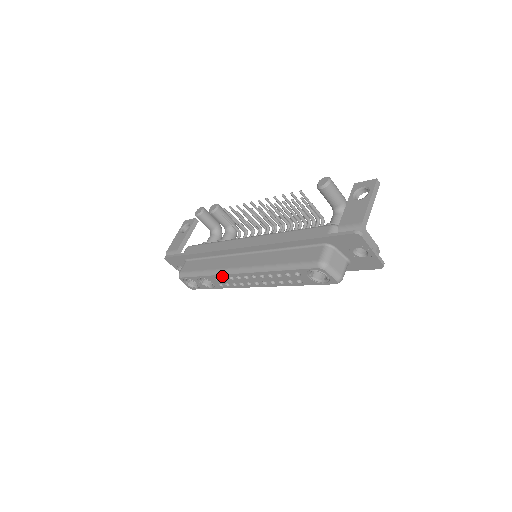
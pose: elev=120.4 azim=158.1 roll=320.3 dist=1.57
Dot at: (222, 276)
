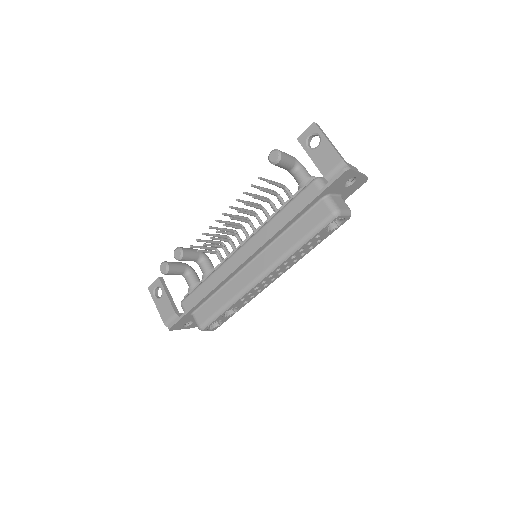
Dot at: (247, 294)
